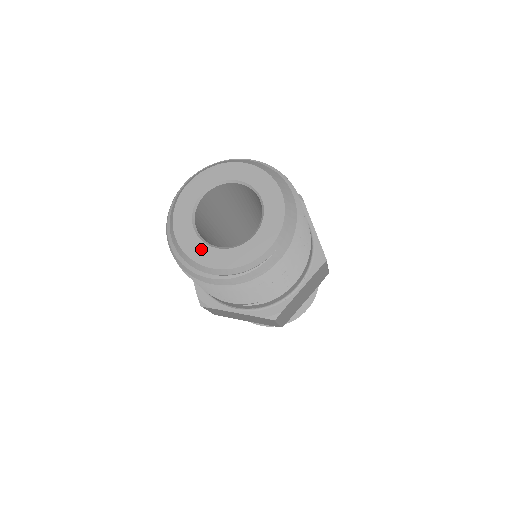
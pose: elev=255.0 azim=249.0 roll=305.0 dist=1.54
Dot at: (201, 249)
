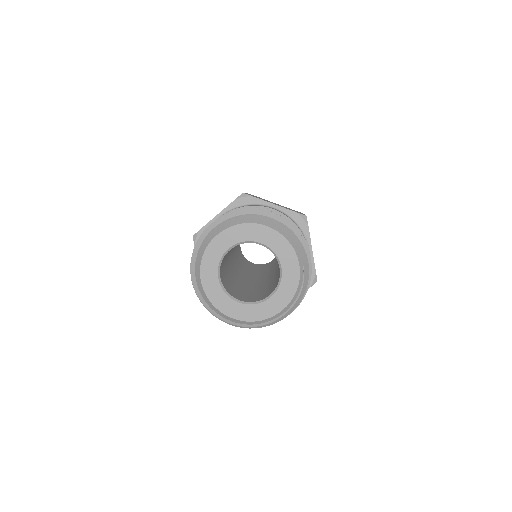
Dot at: (260, 309)
